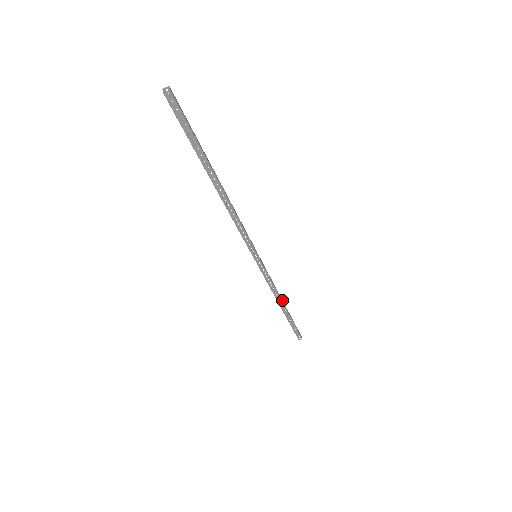
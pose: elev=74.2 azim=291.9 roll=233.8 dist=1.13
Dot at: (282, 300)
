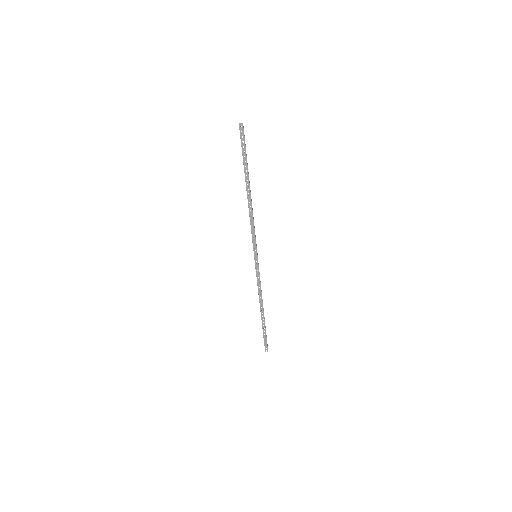
Dot at: occluded
